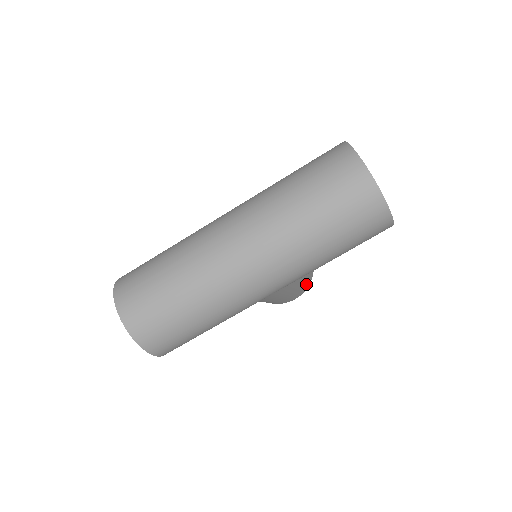
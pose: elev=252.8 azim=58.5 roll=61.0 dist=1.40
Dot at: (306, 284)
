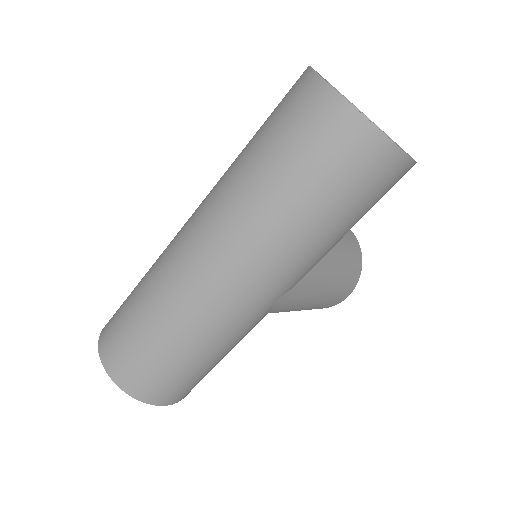
Dot at: (351, 275)
